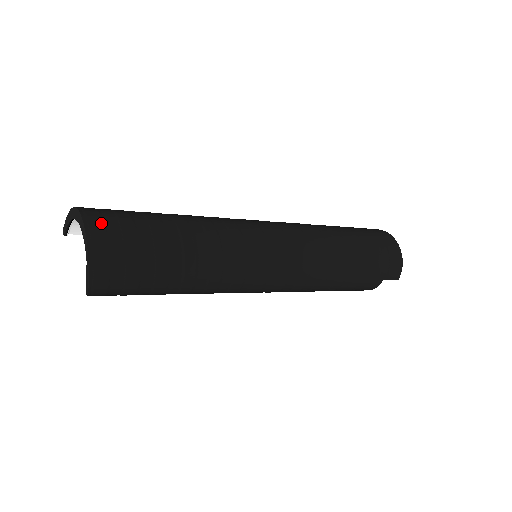
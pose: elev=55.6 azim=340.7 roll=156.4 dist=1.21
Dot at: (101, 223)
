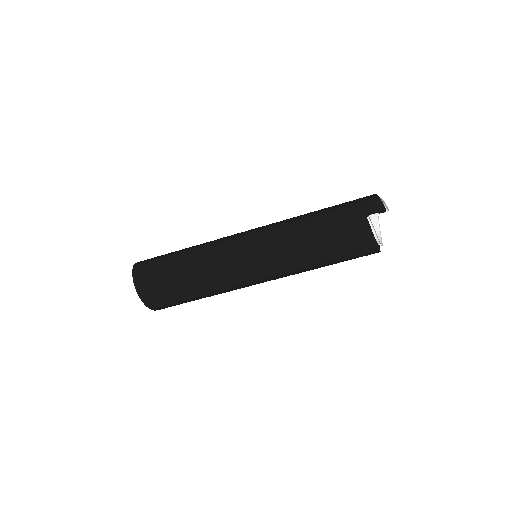
Dot at: occluded
